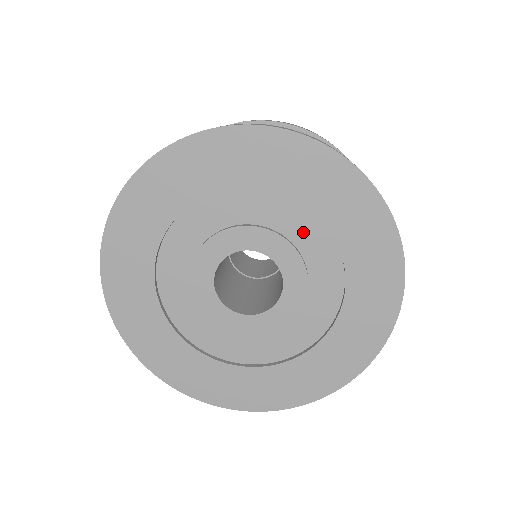
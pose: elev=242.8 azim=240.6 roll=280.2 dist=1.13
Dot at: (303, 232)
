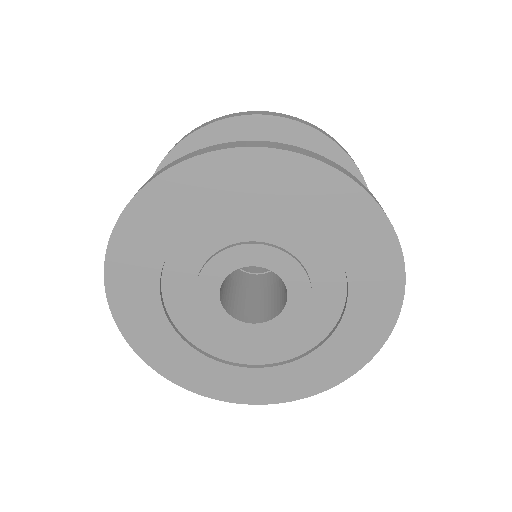
Dot at: (319, 262)
